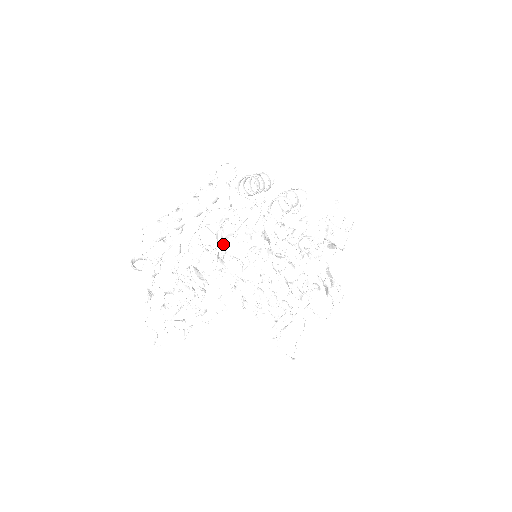
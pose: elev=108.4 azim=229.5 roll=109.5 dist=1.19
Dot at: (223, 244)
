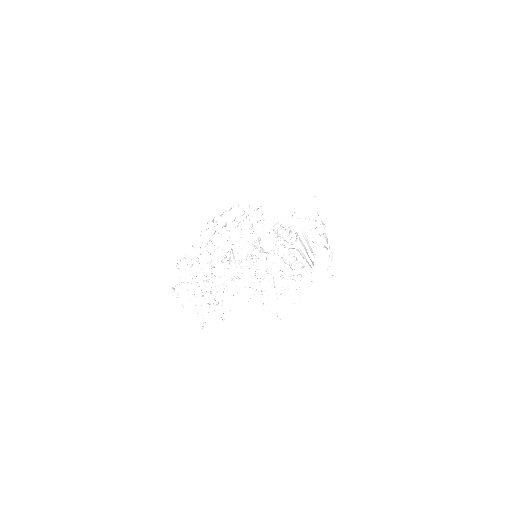
Dot at: occluded
